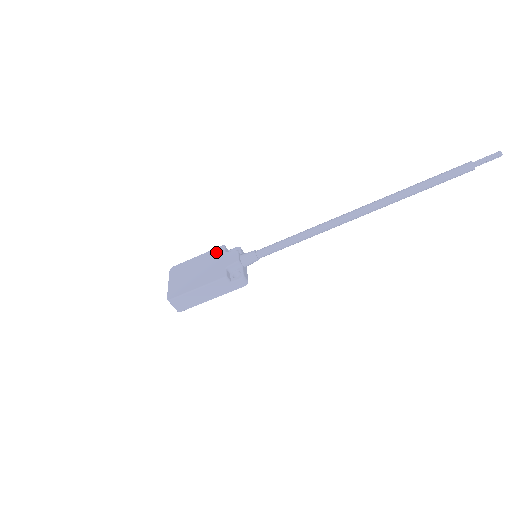
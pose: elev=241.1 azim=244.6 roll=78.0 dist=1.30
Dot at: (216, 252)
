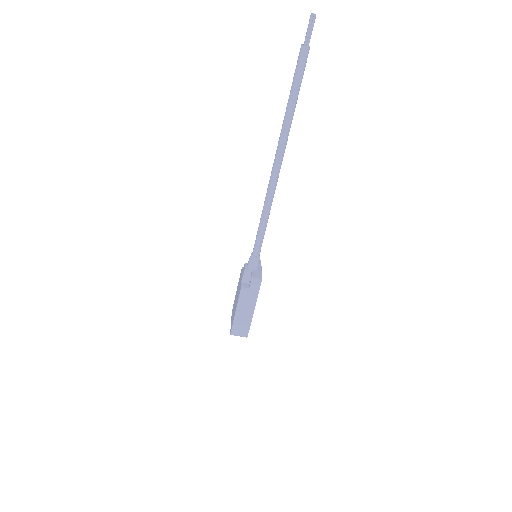
Dot at: (240, 276)
